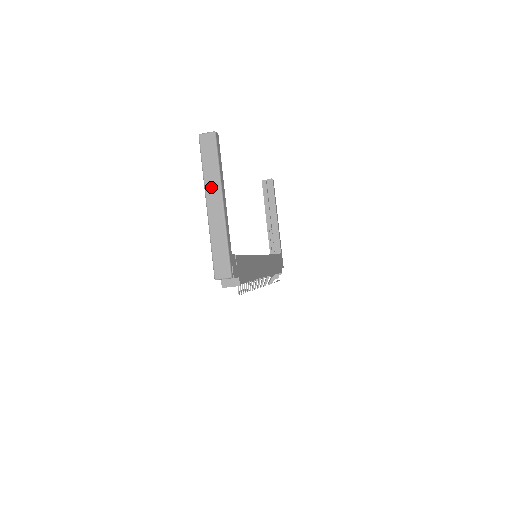
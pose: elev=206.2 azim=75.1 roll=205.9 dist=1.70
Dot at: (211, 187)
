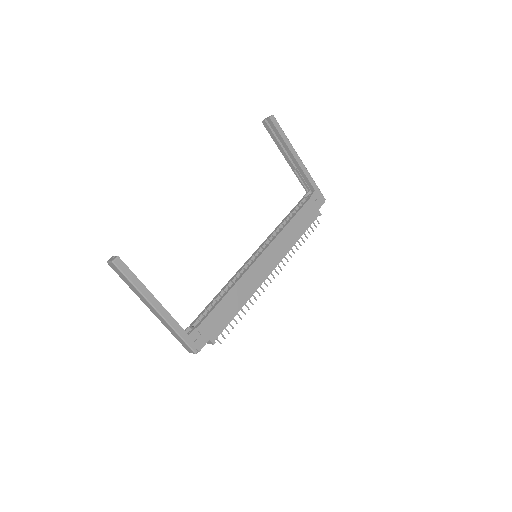
Dot at: (141, 298)
